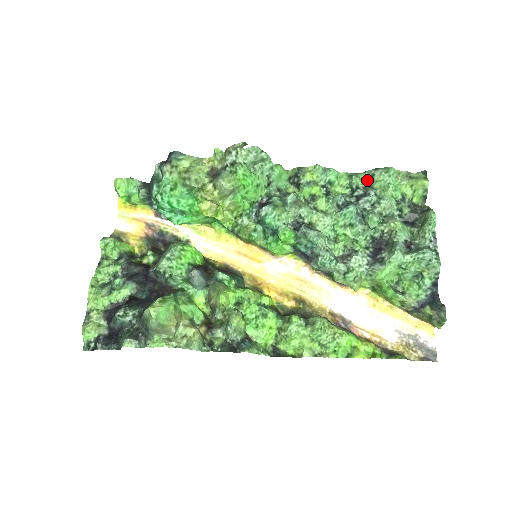
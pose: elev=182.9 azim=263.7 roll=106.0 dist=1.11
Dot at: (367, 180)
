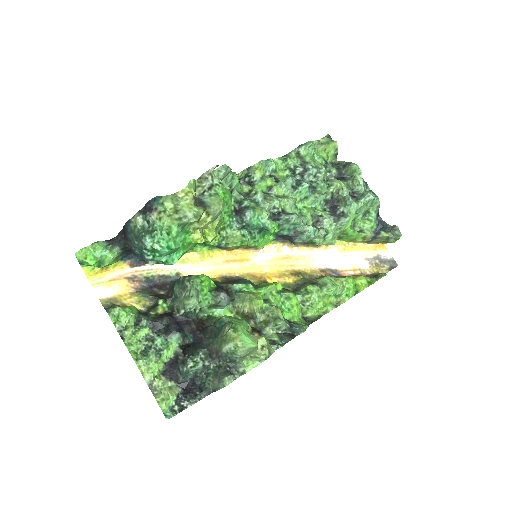
Dot at: (298, 158)
